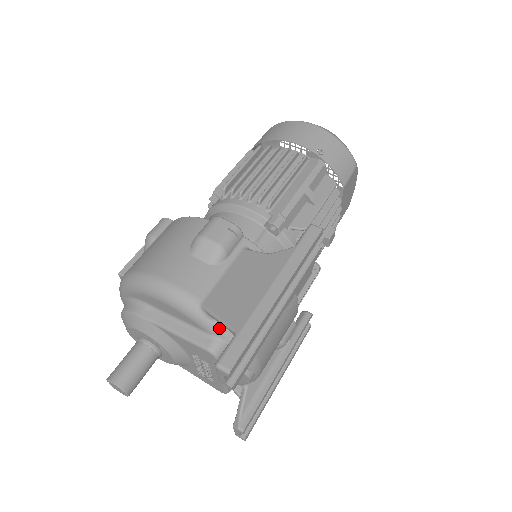
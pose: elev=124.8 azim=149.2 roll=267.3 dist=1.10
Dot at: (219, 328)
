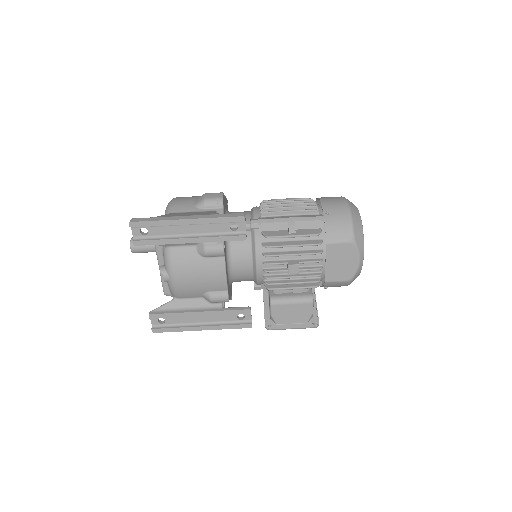
Dot at: occluded
